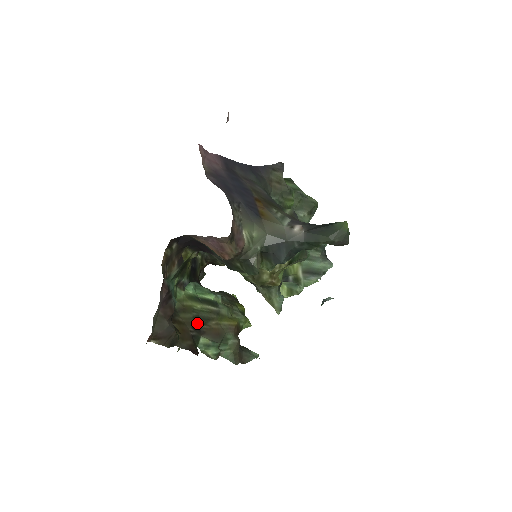
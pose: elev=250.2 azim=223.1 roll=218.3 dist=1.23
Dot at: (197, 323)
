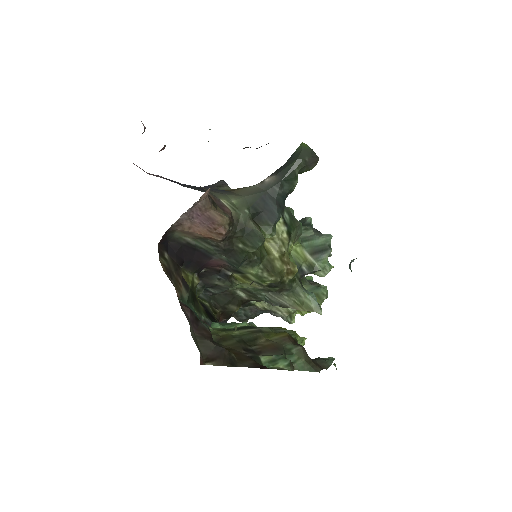
Dot at: (246, 346)
